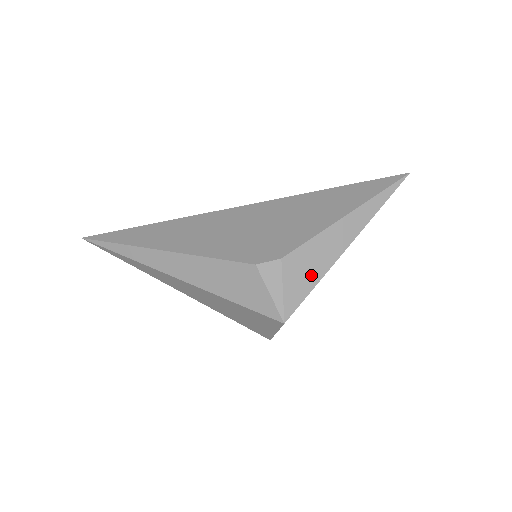
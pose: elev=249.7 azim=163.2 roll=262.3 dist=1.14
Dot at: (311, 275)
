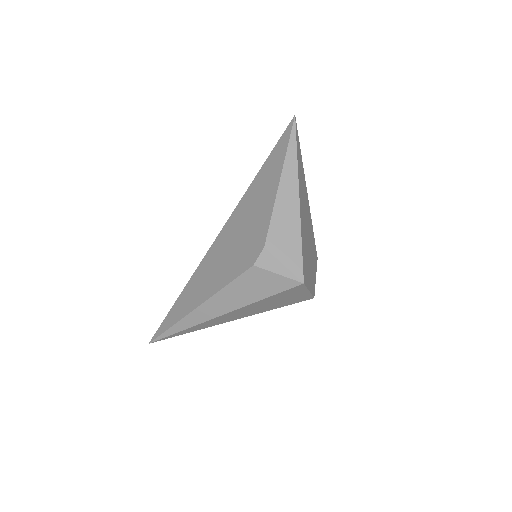
Dot at: (292, 239)
